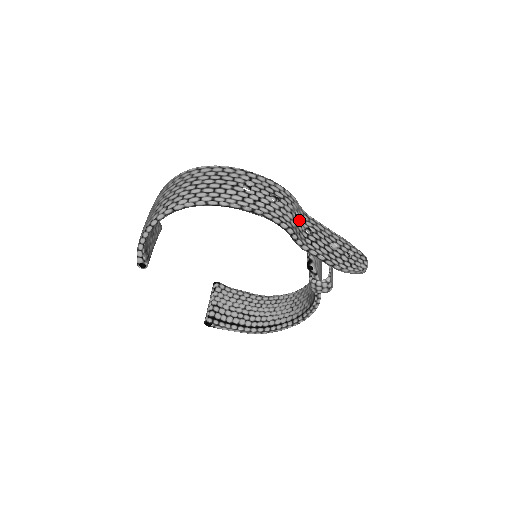
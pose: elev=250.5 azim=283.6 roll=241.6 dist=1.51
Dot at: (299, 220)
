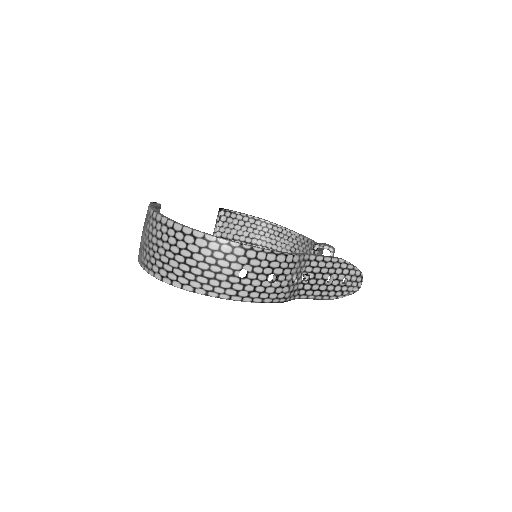
Dot at: (297, 280)
